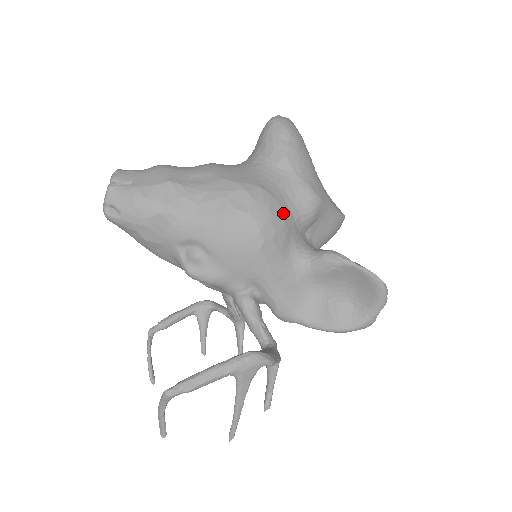
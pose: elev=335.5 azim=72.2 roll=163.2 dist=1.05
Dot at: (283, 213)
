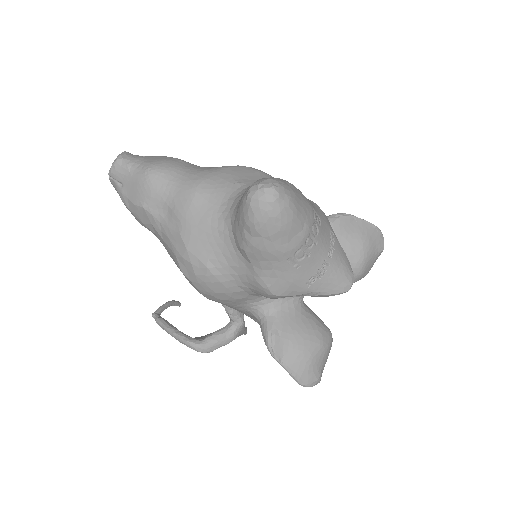
Dot at: (229, 292)
